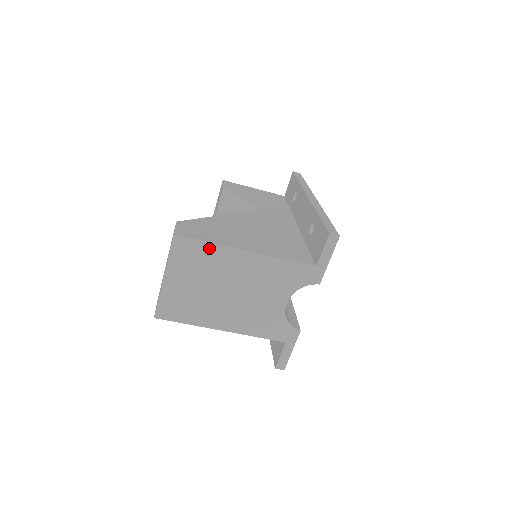
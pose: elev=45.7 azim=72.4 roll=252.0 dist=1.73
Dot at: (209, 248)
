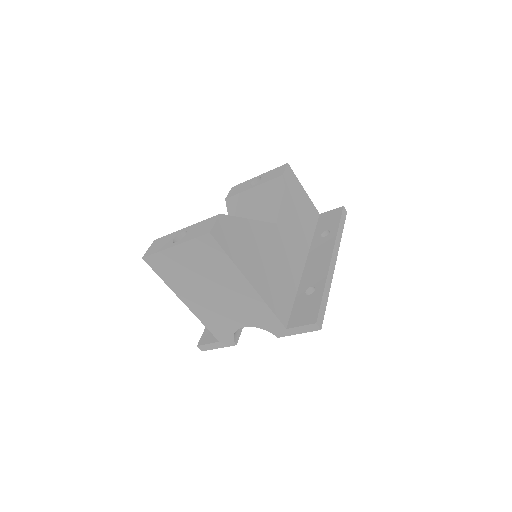
Dot at: (226, 260)
